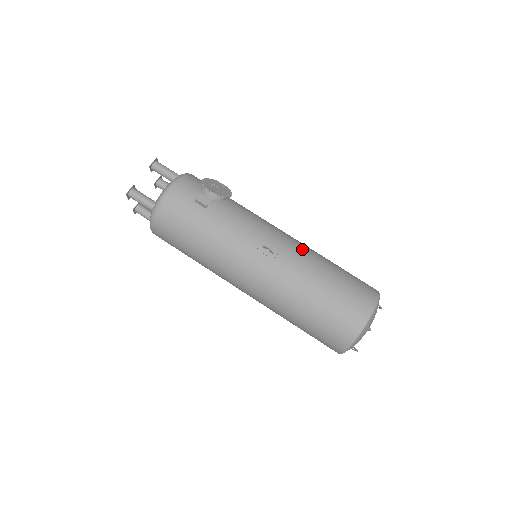
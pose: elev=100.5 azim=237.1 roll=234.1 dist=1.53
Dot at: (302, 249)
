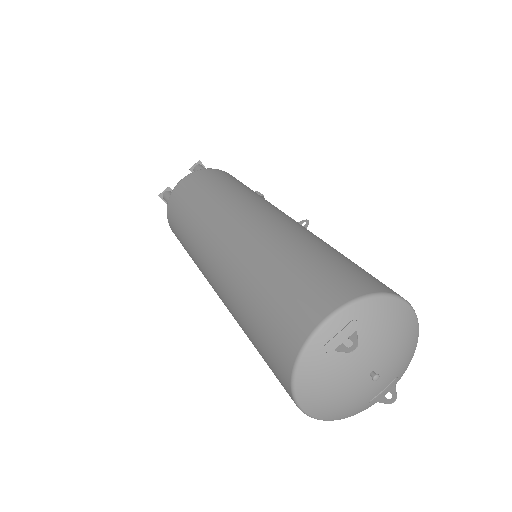
Dot at: occluded
